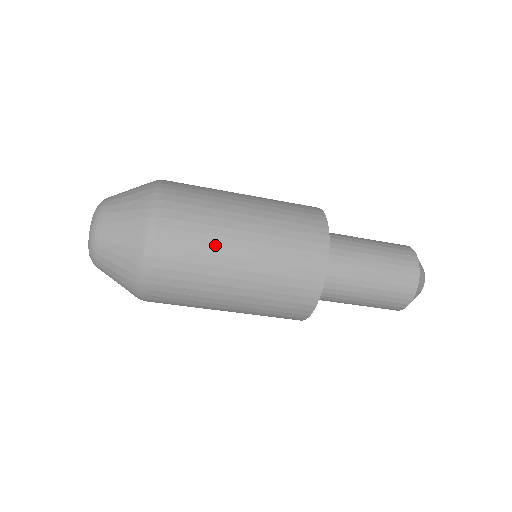
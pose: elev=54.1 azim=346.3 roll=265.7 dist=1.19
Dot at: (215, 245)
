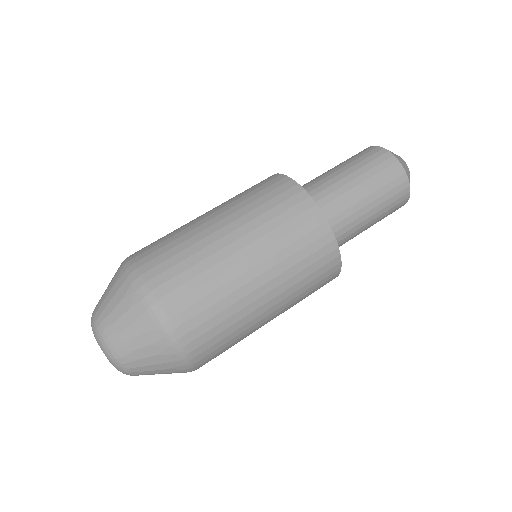
Dot at: (224, 284)
